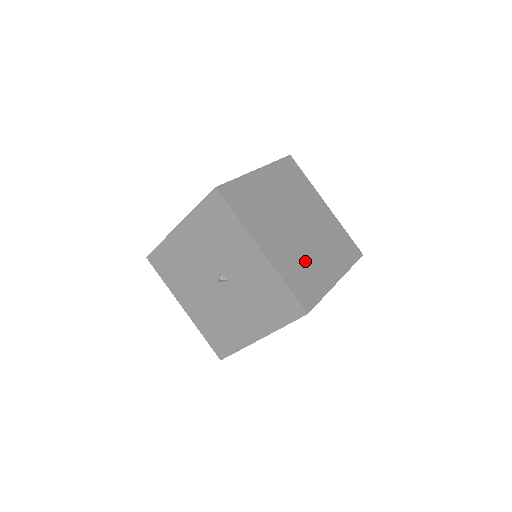
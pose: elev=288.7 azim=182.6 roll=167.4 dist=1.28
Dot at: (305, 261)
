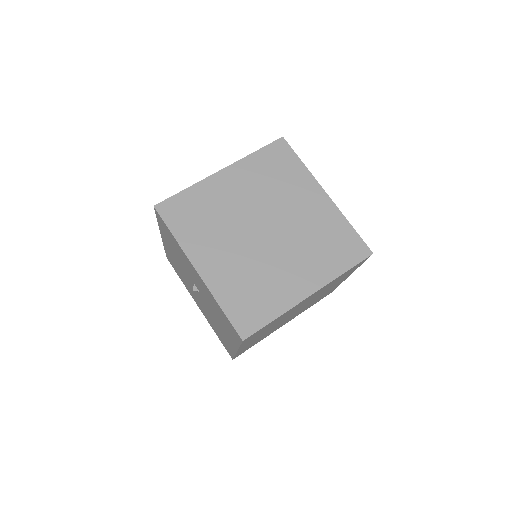
Dot at: (261, 275)
